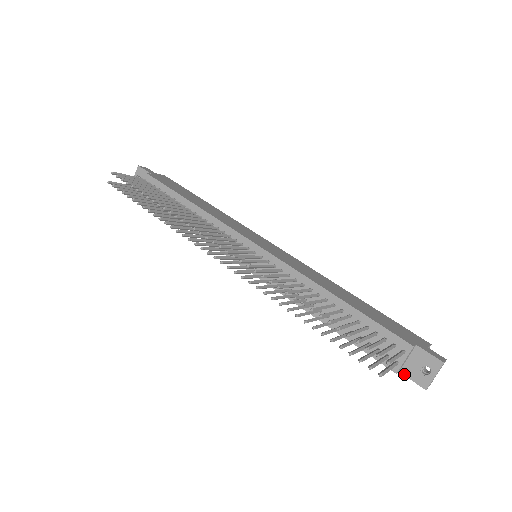
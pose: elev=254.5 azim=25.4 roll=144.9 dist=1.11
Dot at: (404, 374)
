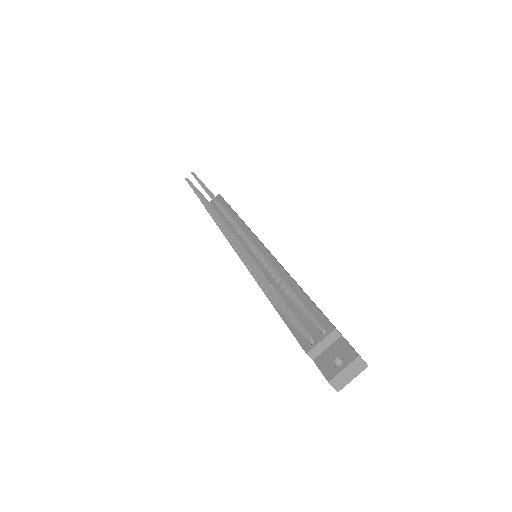
Dot at: (316, 363)
